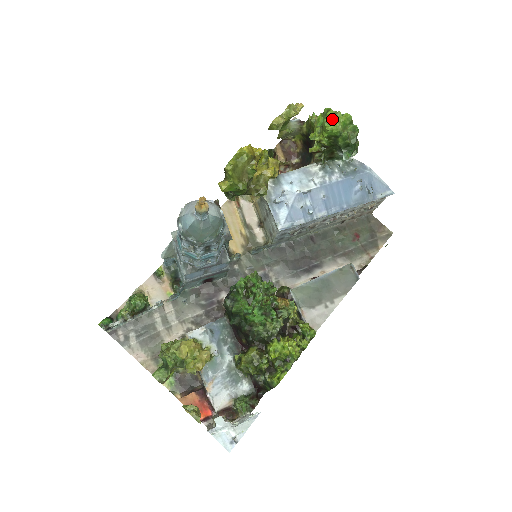
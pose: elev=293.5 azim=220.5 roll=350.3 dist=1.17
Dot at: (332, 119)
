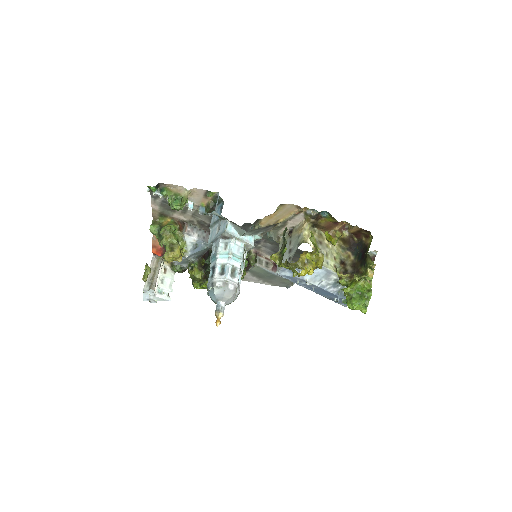
Dot at: (355, 308)
